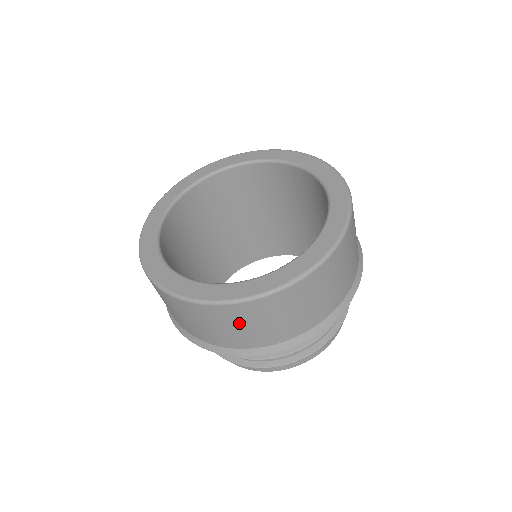
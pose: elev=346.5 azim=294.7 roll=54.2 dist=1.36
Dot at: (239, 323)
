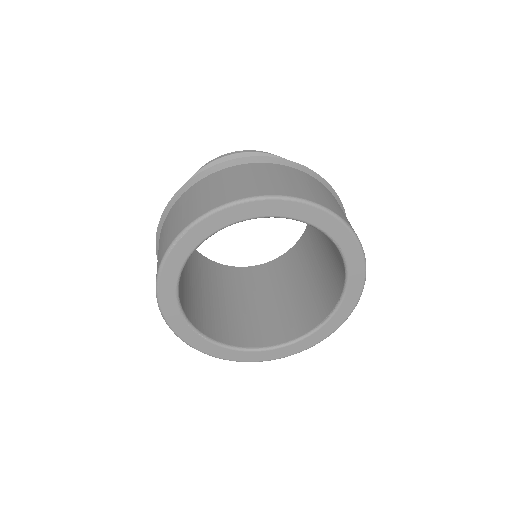
Dot at: occluded
